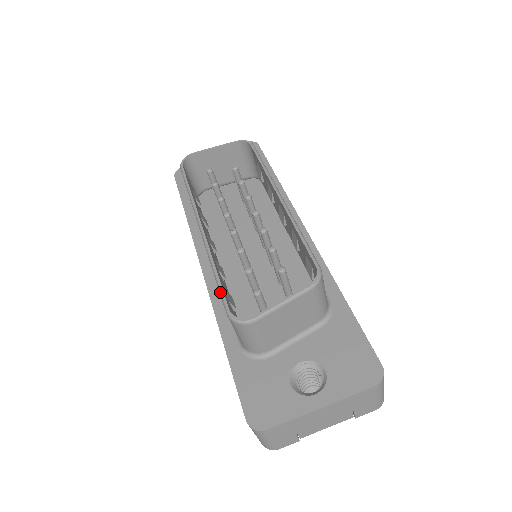
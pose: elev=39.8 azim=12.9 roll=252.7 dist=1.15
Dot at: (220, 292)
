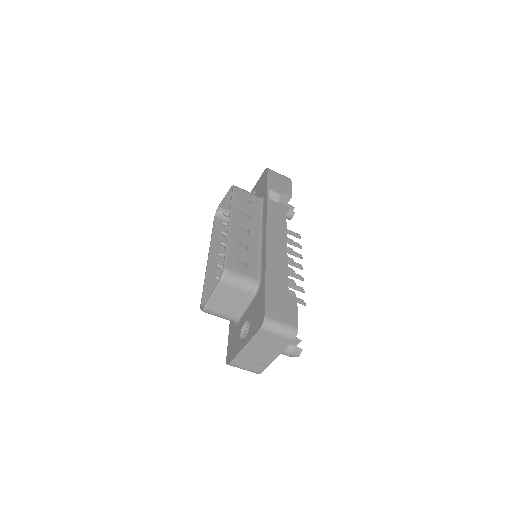
Dot at: (202, 295)
